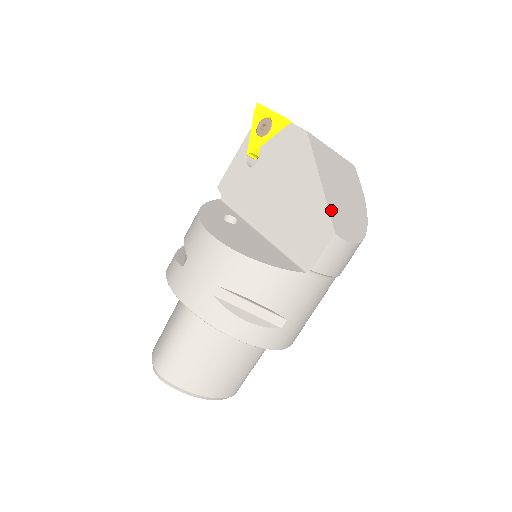
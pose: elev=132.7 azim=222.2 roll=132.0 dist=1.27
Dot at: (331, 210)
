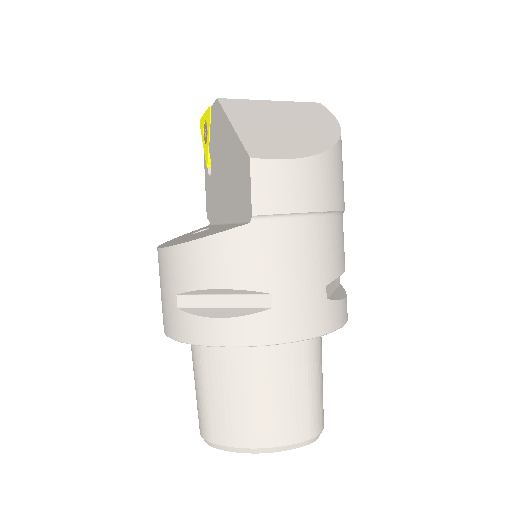
Dot at: (247, 141)
